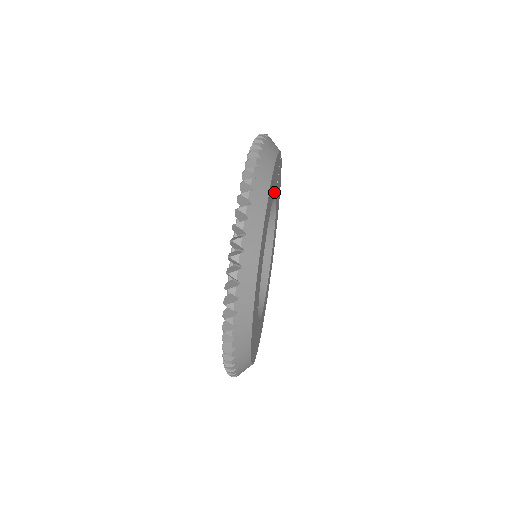
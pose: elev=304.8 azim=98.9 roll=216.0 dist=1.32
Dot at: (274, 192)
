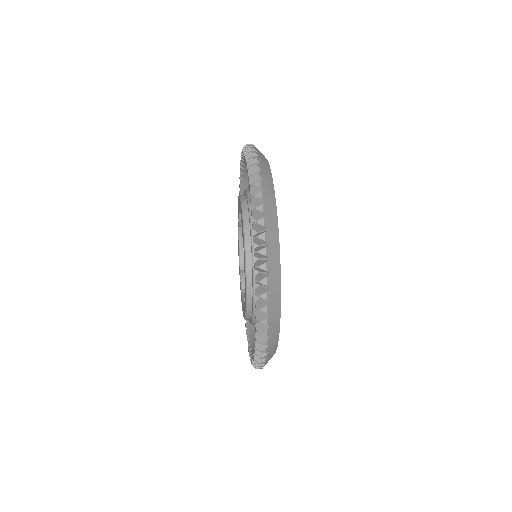
Dot at: occluded
